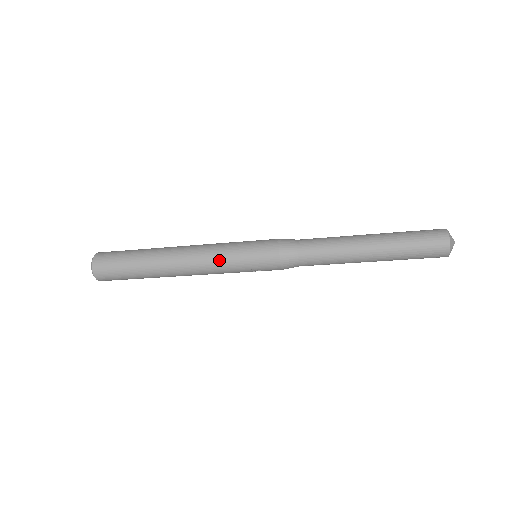
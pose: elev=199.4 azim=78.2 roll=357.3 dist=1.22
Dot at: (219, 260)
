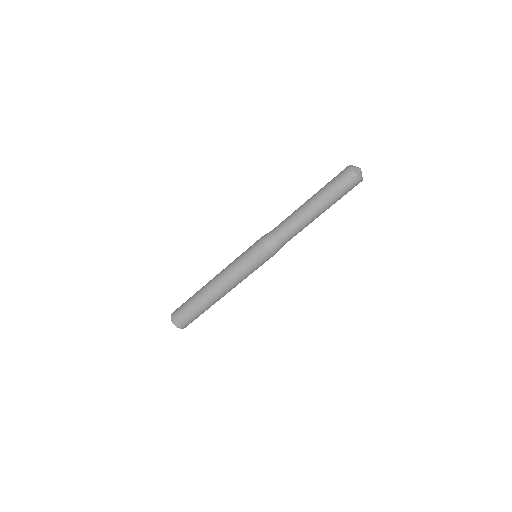
Dot at: occluded
